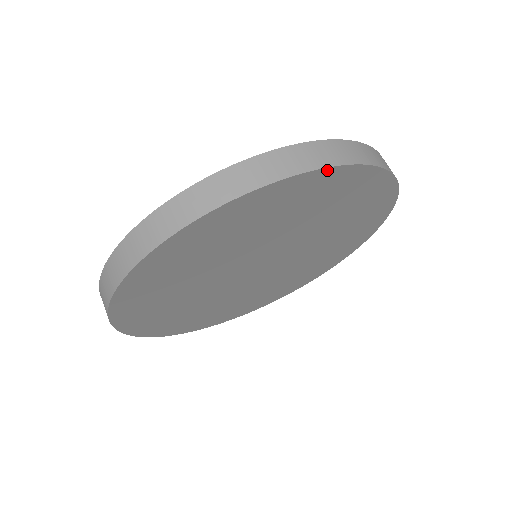
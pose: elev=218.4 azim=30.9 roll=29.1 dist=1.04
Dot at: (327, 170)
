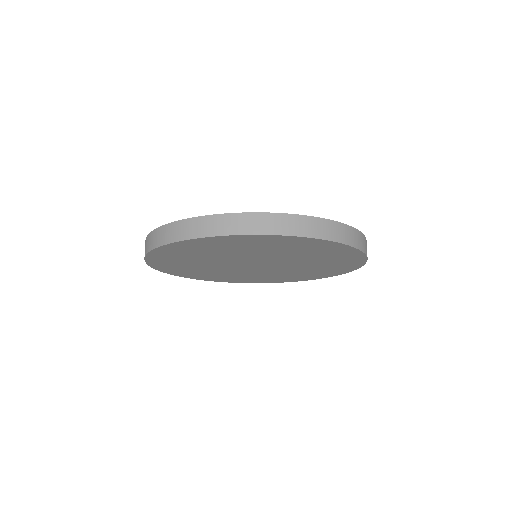
Dot at: (365, 259)
